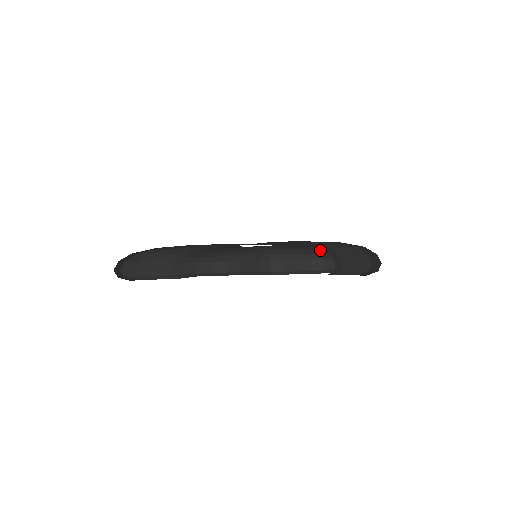
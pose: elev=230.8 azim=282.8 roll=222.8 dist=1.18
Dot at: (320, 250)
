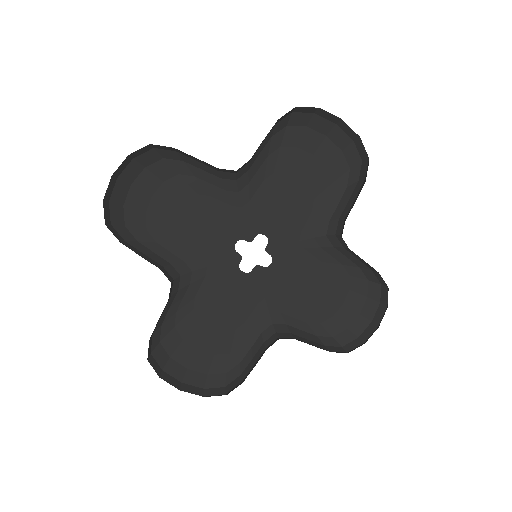
Dot at: (332, 322)
